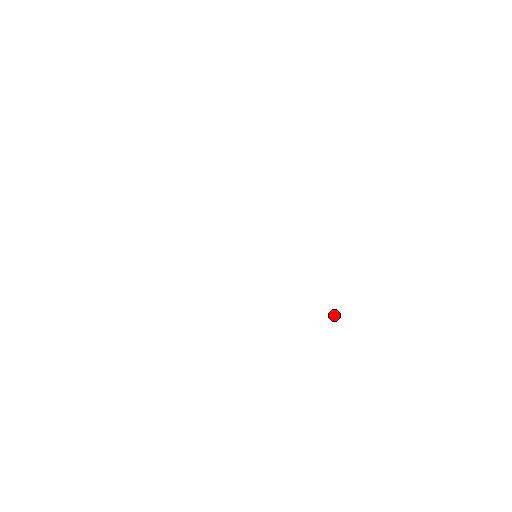
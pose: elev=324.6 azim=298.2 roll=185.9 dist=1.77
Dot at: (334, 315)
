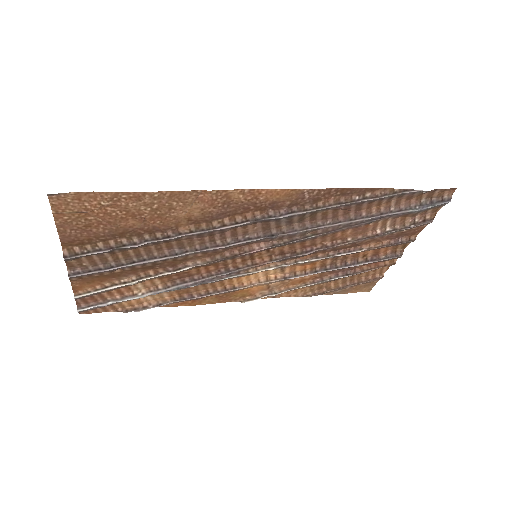
Dot at: (434, 205)
